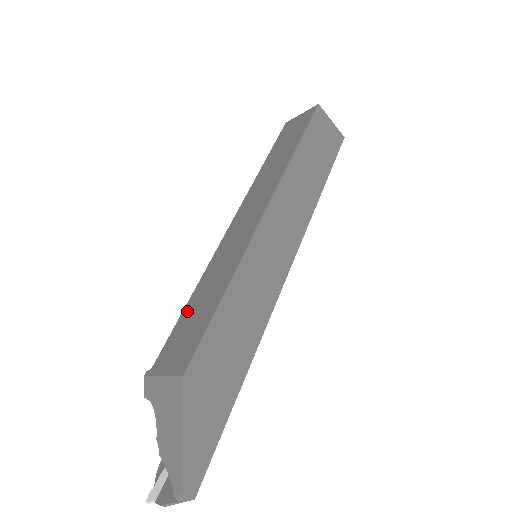
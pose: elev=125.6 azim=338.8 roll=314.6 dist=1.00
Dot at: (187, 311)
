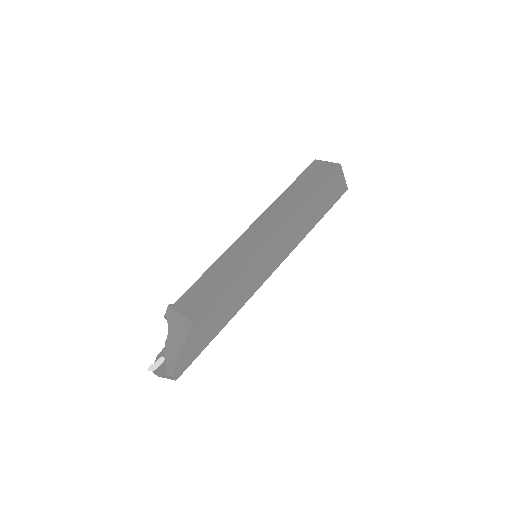
Dot at: (204, 278)
